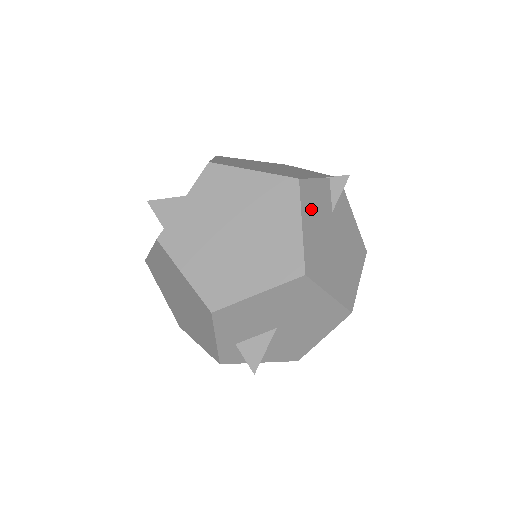
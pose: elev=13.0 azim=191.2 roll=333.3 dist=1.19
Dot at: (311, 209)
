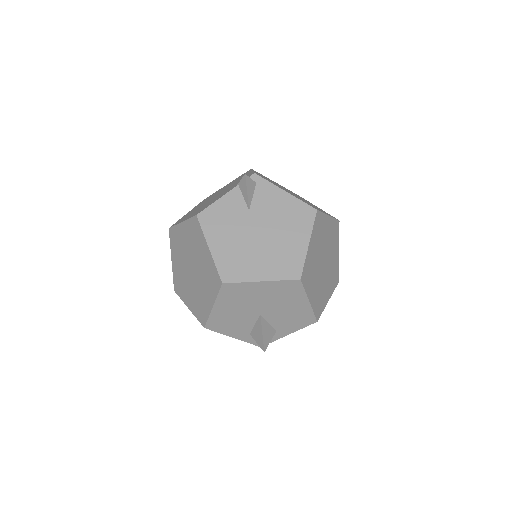
Dot at: (218, 228)
